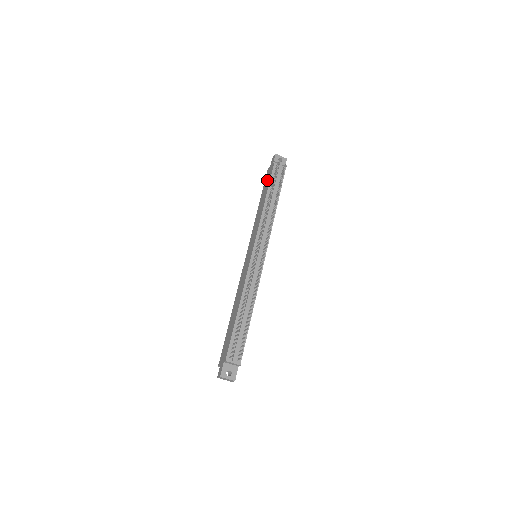
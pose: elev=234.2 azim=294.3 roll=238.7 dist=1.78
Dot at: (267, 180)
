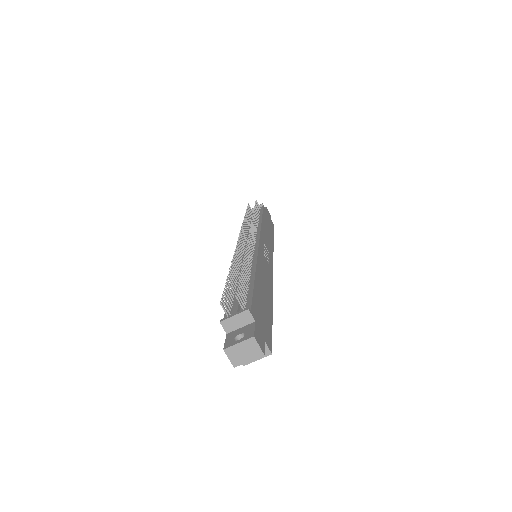
Dot at: occluded
